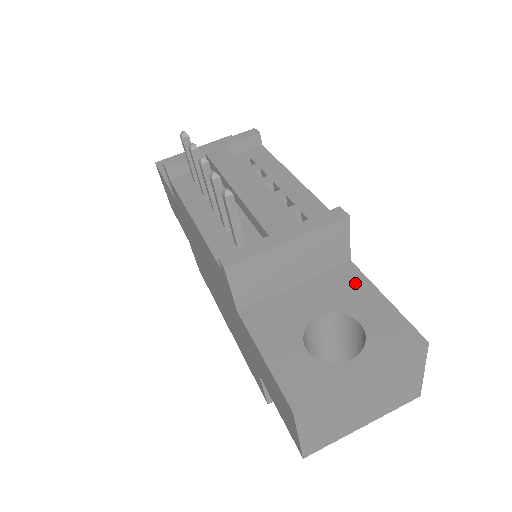
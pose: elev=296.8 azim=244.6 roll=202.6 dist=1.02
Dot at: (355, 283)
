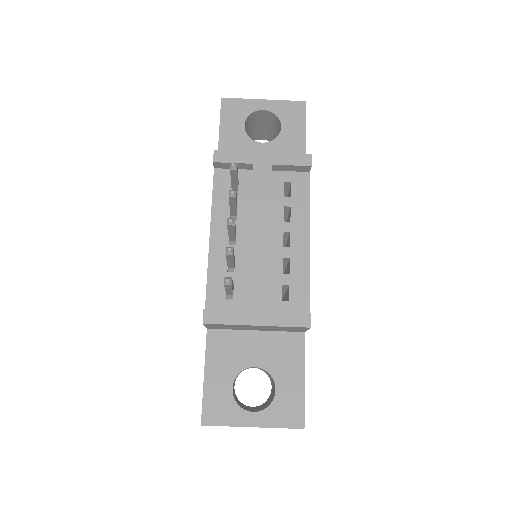
Dot at: (294, 355)
